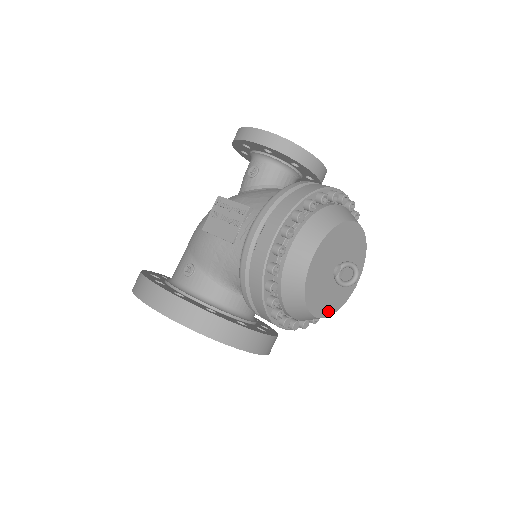
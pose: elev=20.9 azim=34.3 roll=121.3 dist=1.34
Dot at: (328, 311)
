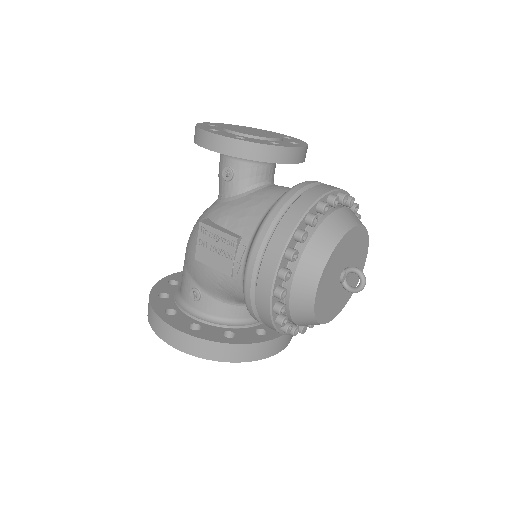
Dot at: (341, 306)
